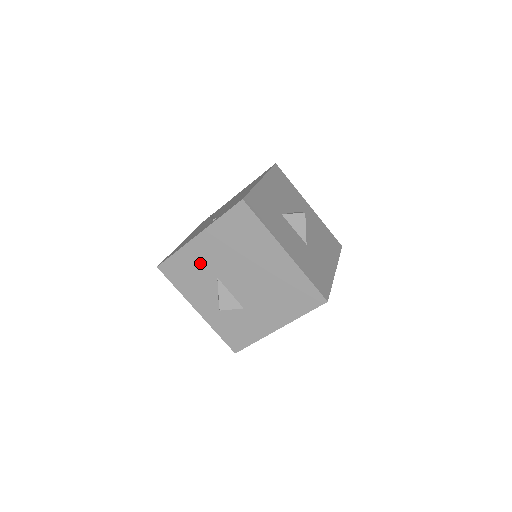
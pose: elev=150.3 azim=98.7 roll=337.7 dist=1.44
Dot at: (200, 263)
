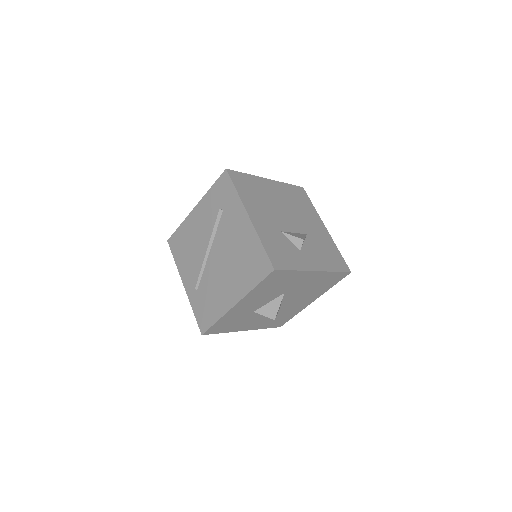
Dot at: occluded
